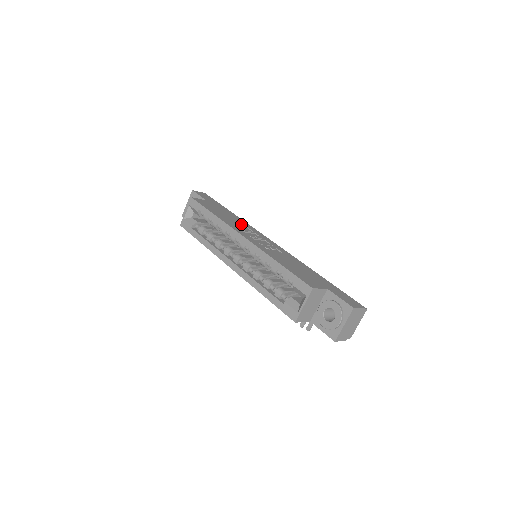
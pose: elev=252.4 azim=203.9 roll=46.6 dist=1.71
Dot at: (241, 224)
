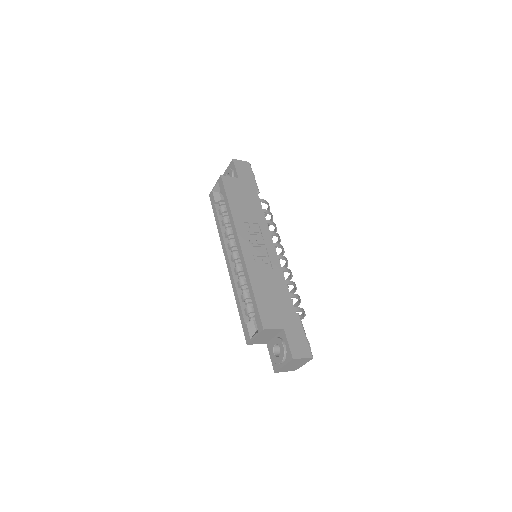
Dot at: (254, 219)
